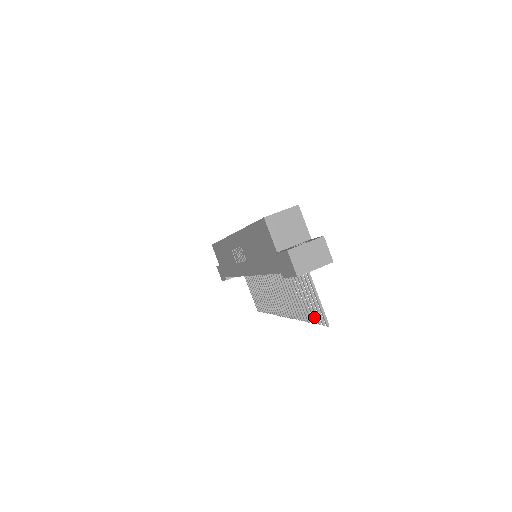
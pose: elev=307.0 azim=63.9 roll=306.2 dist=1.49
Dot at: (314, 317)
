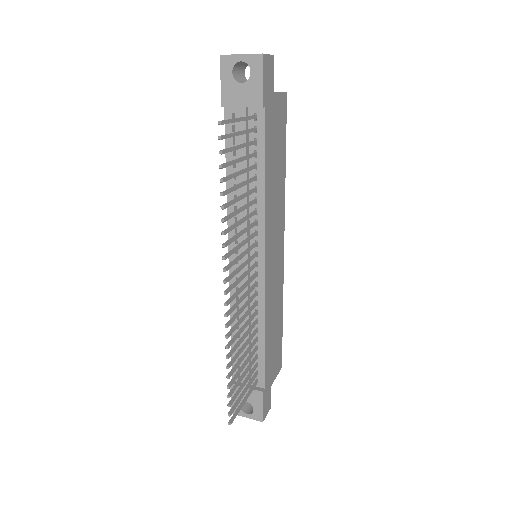
Dot at: (225, 164)
